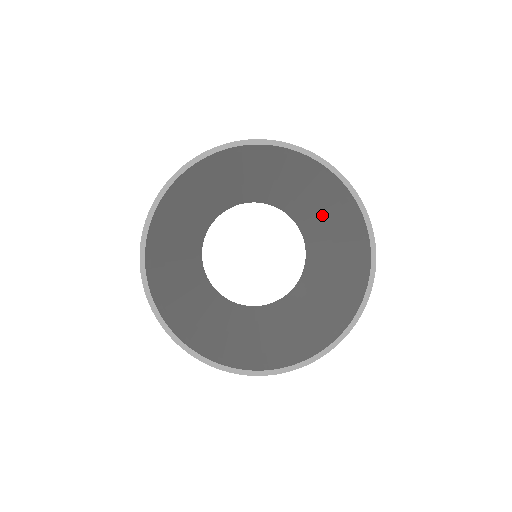
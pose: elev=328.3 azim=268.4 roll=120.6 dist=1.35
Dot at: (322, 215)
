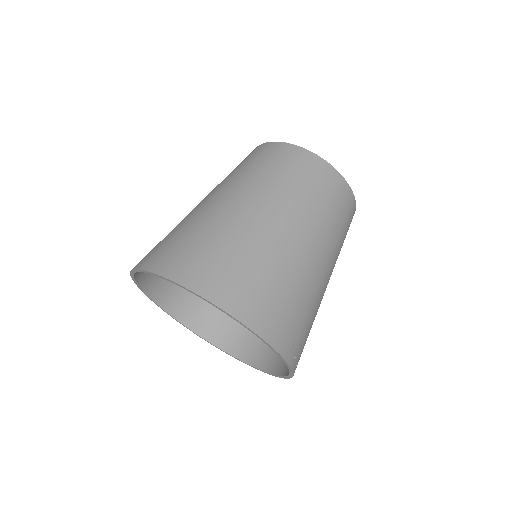
Dot at: occluded
